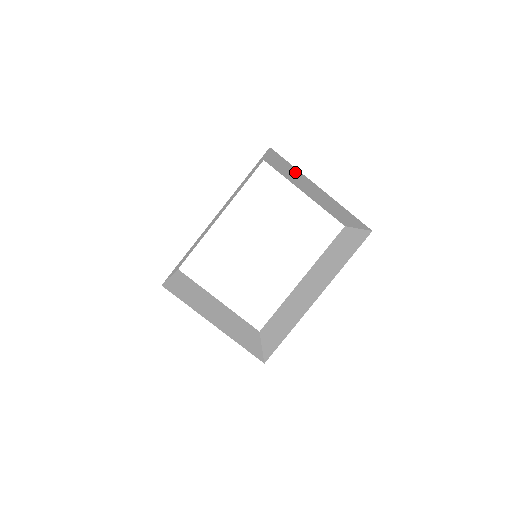
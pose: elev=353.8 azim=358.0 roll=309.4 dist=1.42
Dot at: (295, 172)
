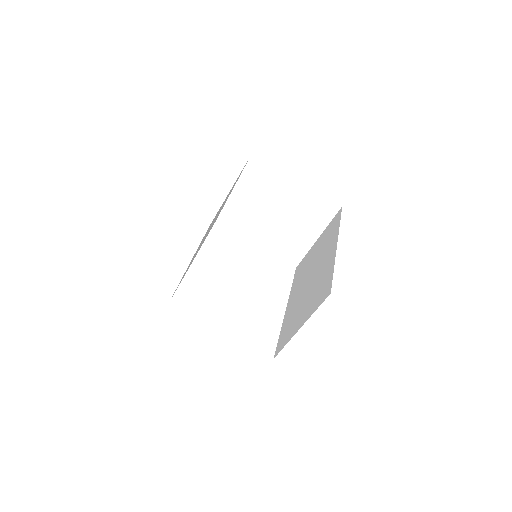
Dot at: (267, 184)
